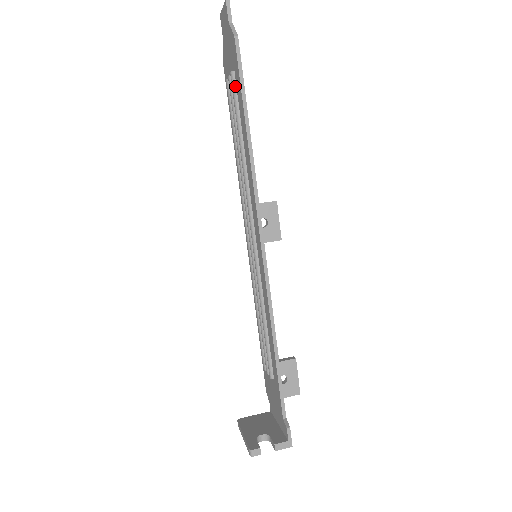
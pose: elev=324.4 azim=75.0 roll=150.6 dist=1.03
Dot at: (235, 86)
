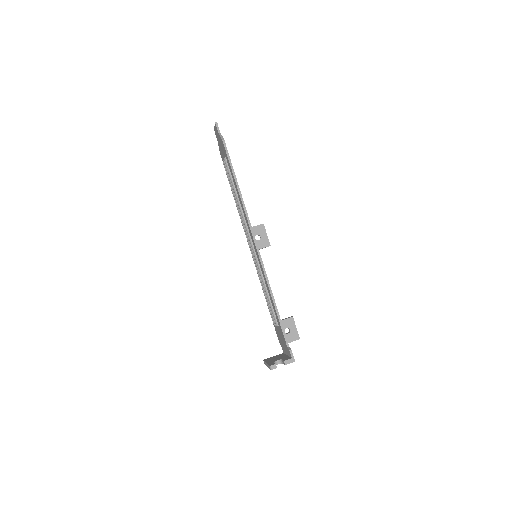
Dot at: (227, 165)
